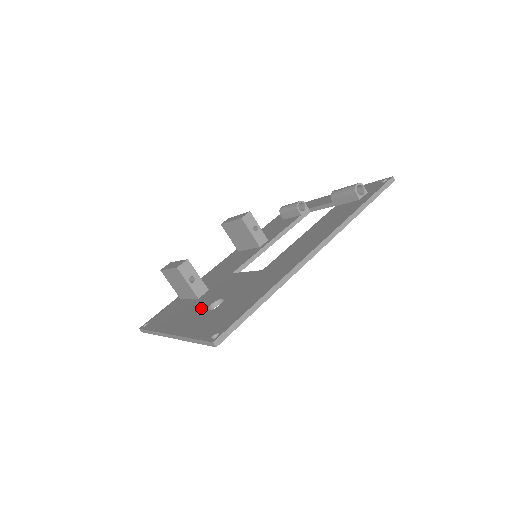
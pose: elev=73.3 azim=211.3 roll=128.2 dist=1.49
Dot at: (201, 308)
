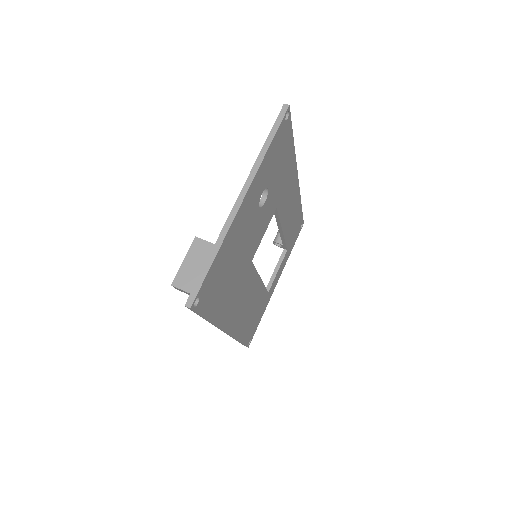
Dot at: occluded
